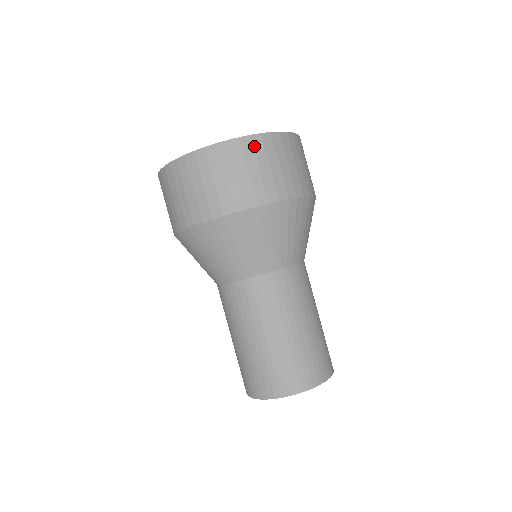
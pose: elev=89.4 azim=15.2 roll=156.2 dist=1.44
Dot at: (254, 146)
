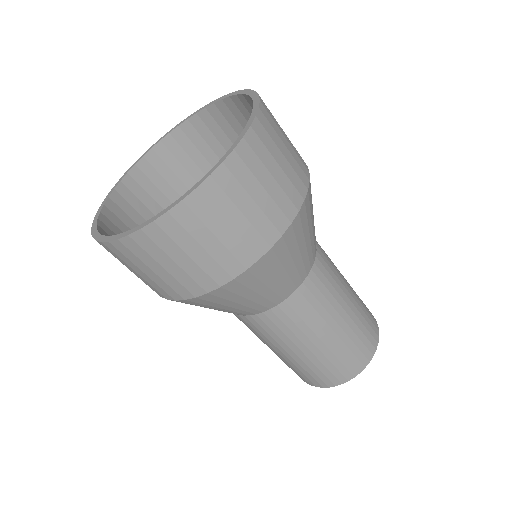
Dot at: (245, 162)
